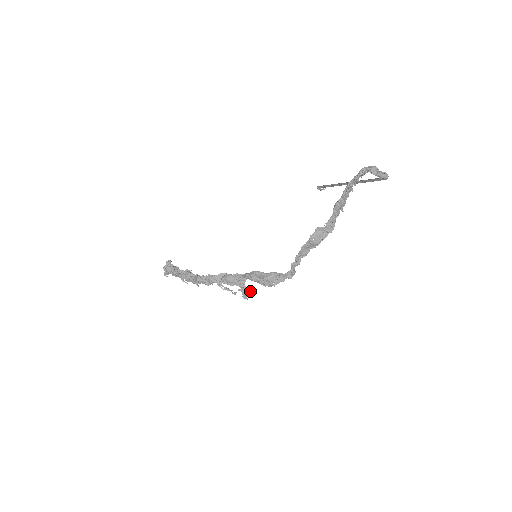
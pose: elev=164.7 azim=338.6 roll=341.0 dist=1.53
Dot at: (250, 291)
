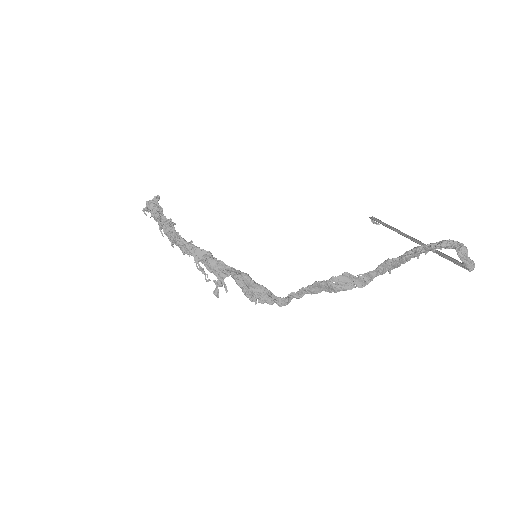
Dot at: (226, 290)
